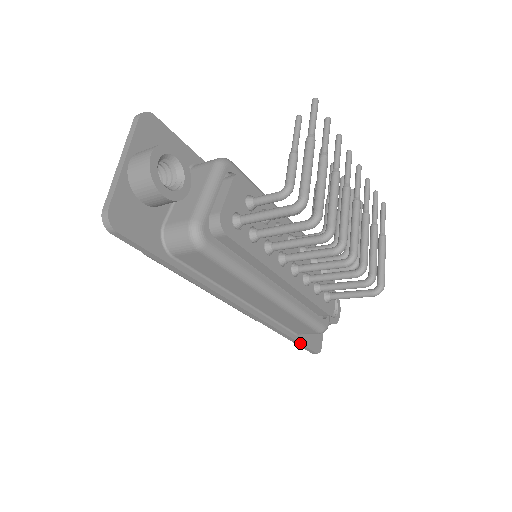
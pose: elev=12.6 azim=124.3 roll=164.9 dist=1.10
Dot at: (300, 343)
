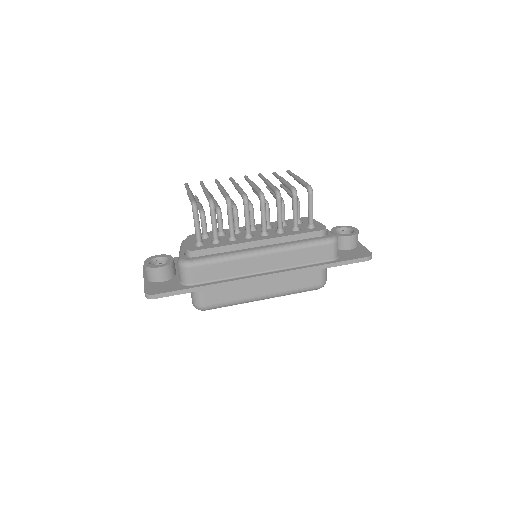
Dot at: (341, 262)
